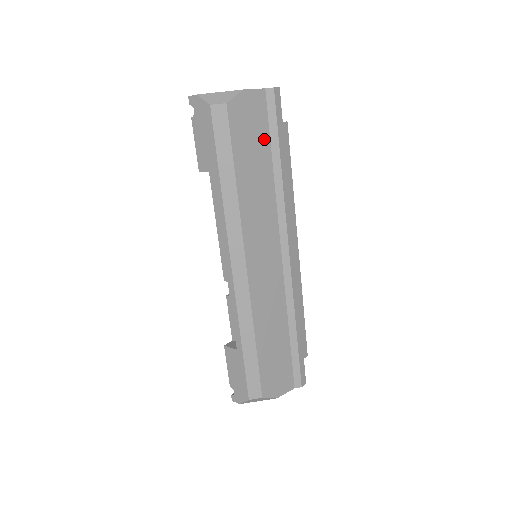
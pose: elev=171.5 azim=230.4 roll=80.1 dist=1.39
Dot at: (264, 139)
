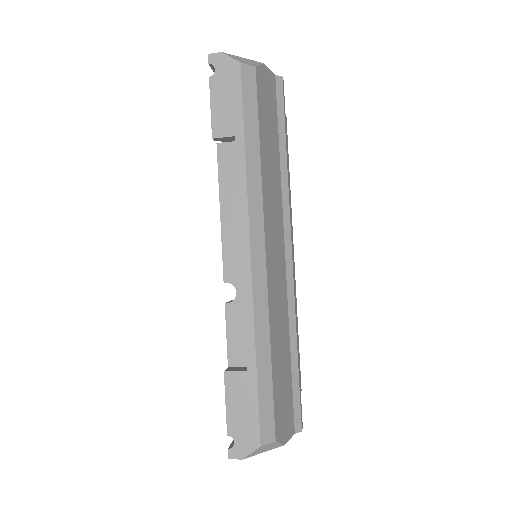
Dot at: (275, 122)
